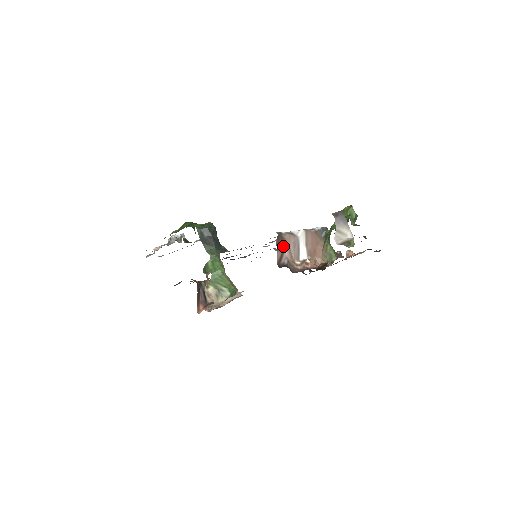
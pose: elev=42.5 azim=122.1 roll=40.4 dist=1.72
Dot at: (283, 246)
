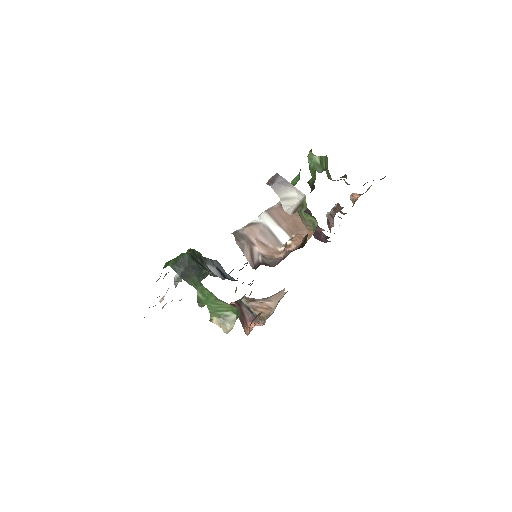
Dot at: (248, 243)
